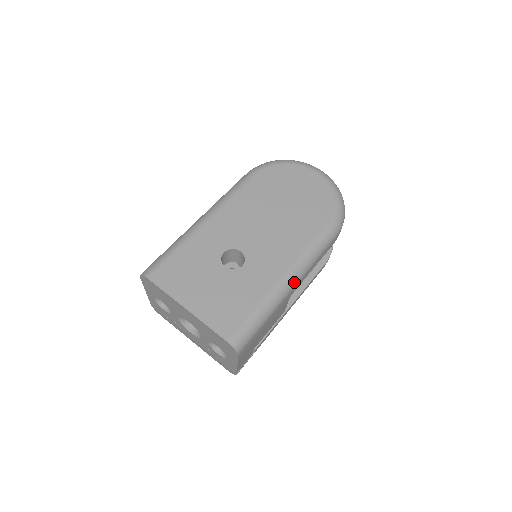
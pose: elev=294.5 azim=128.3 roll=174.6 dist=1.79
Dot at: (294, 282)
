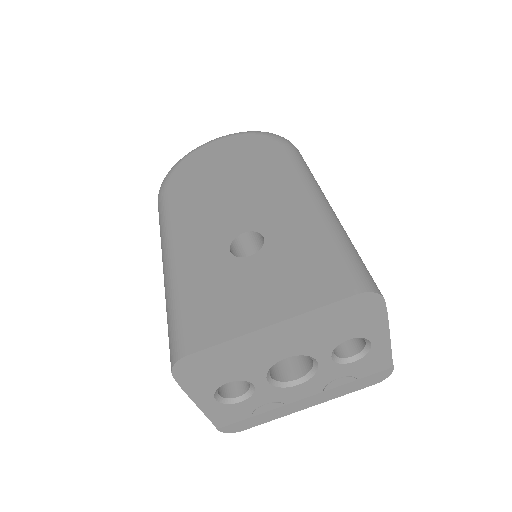
Dot at: (326, 201)
